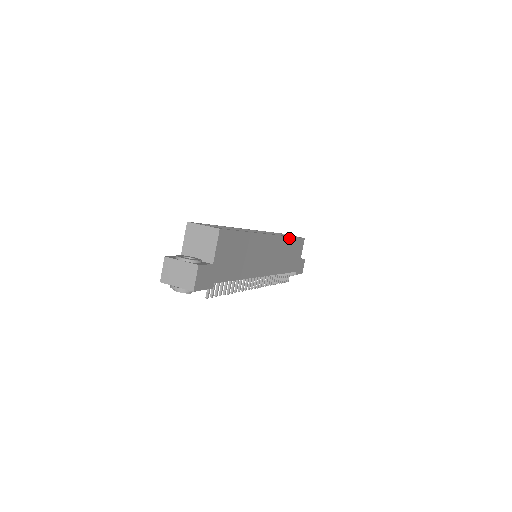
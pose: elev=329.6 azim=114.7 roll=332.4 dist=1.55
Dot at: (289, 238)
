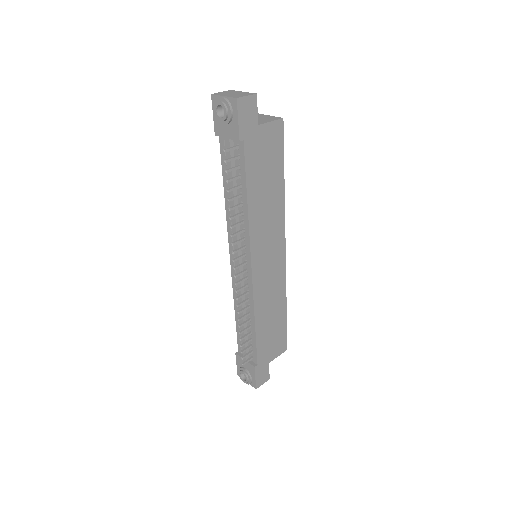
Dot at: (285, 301)
